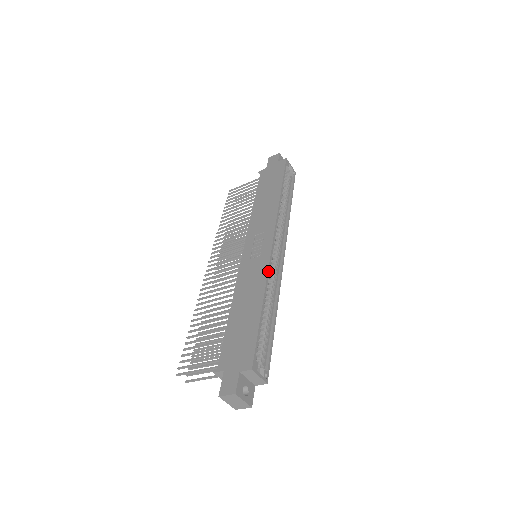
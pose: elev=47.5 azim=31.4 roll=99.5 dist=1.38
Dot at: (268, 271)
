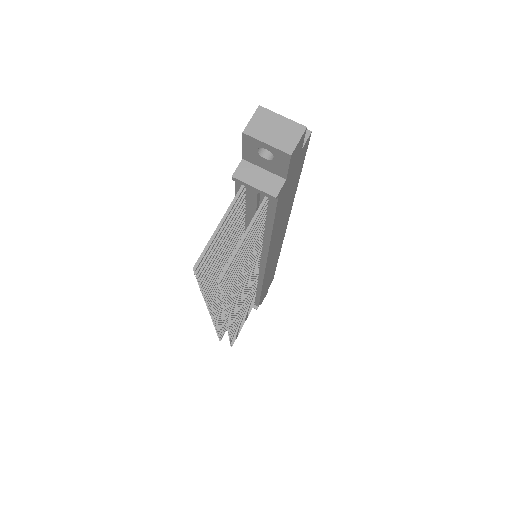
Dot at: occluded
